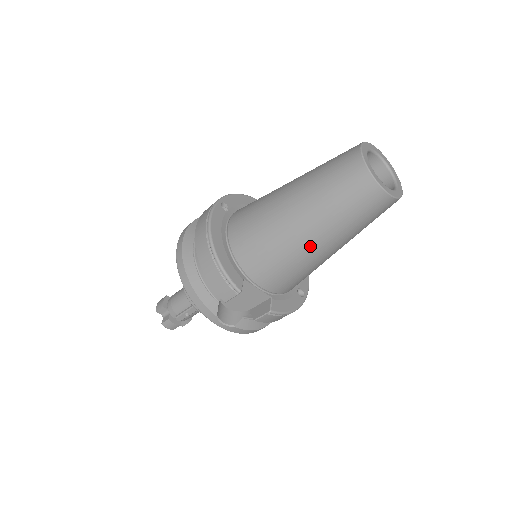
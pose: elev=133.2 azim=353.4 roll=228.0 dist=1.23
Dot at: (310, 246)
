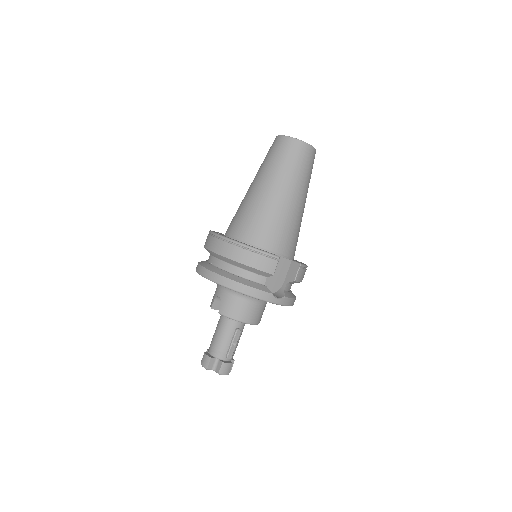
Dot at: (294, 204)
